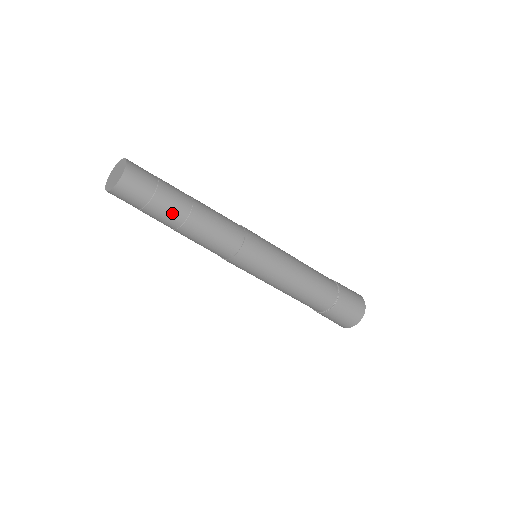
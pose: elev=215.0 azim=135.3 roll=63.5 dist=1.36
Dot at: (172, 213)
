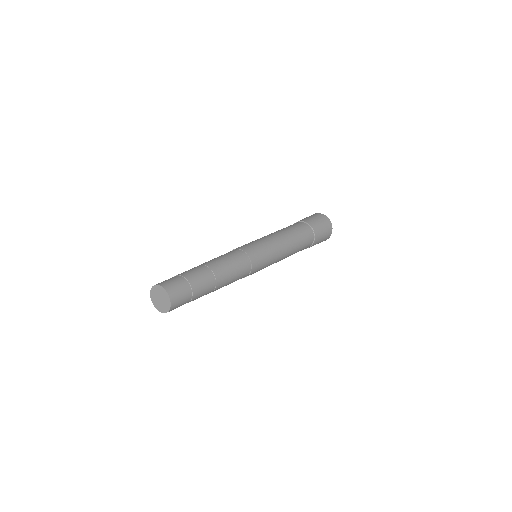
Dot at: occluded
